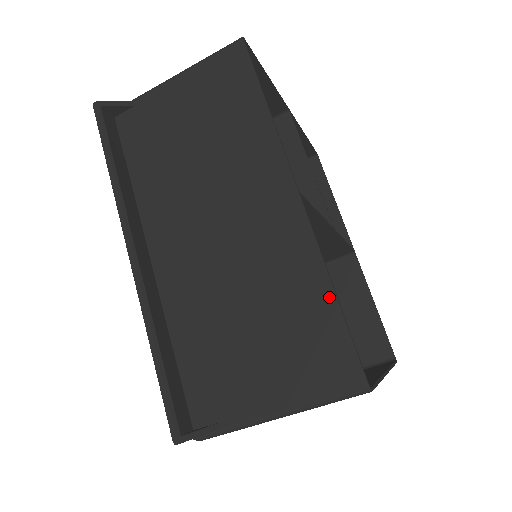
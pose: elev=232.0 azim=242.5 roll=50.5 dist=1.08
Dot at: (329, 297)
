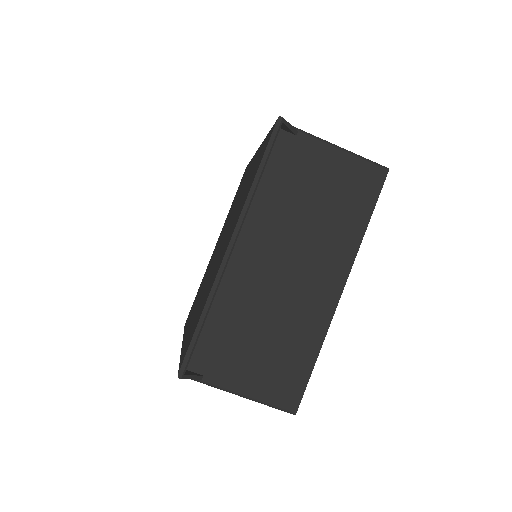
Dot at: (313, 357)
